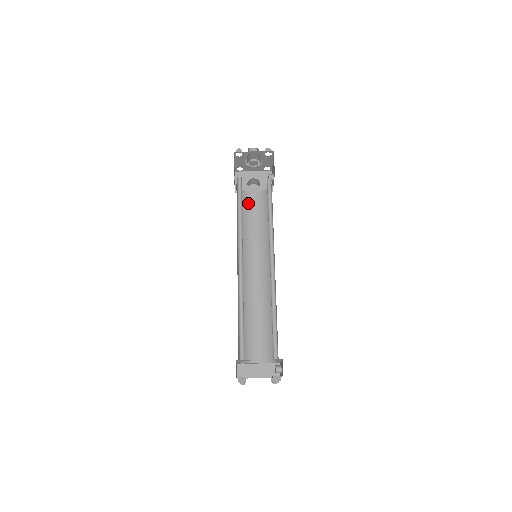
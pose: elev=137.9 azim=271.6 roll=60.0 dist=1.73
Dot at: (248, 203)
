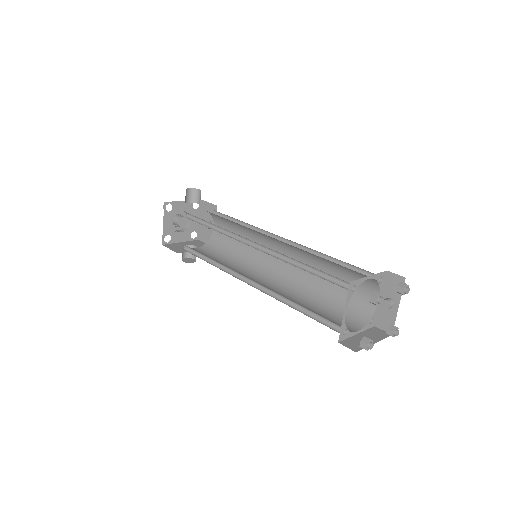
Dot at: (199, 252)
